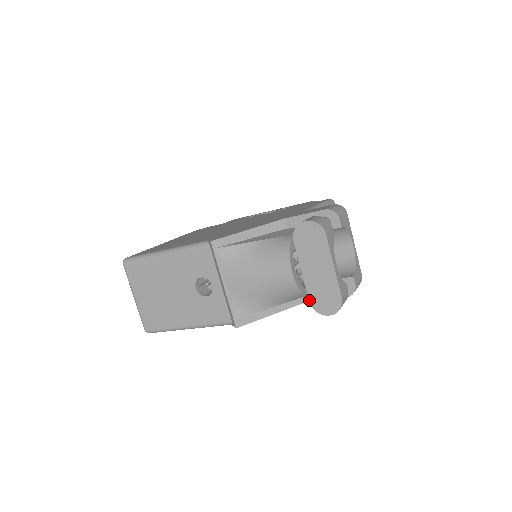
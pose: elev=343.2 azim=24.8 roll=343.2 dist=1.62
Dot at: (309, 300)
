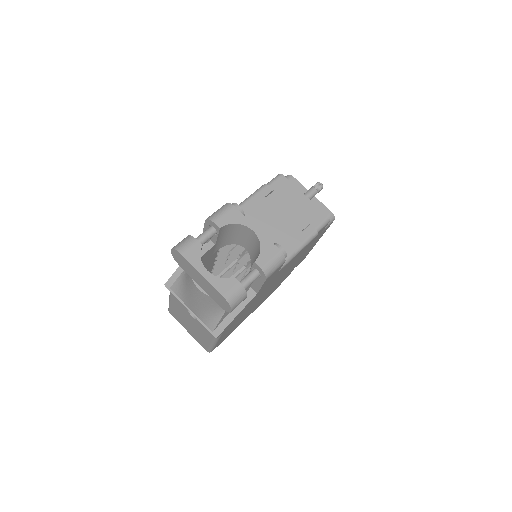
Dot at: (218, 304)
